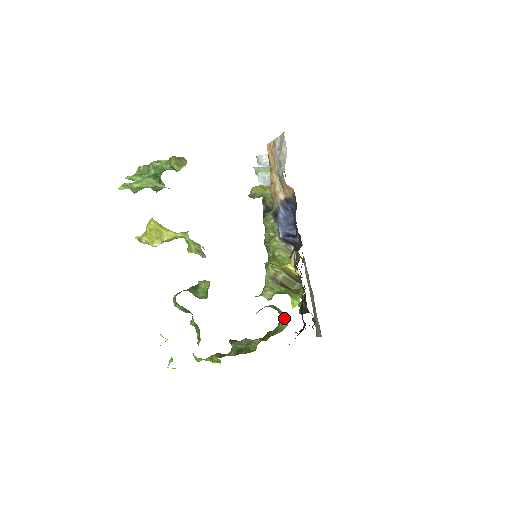
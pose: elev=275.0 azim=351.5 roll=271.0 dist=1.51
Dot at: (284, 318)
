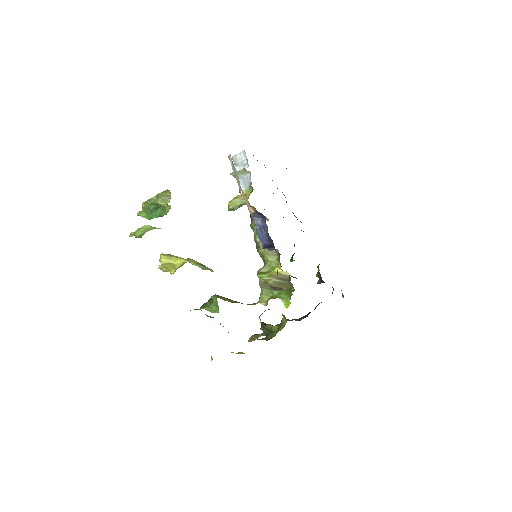
Dot at: (283, 316)
